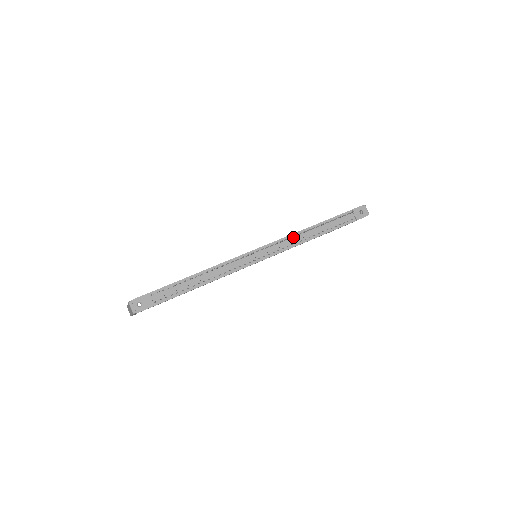
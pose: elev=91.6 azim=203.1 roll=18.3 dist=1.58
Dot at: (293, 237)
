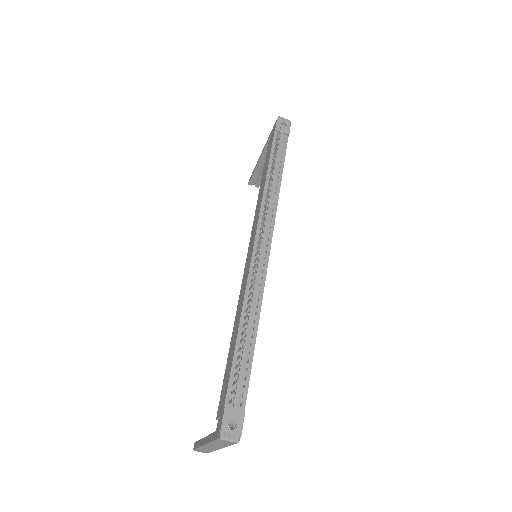
Dot at: (265, 203)
